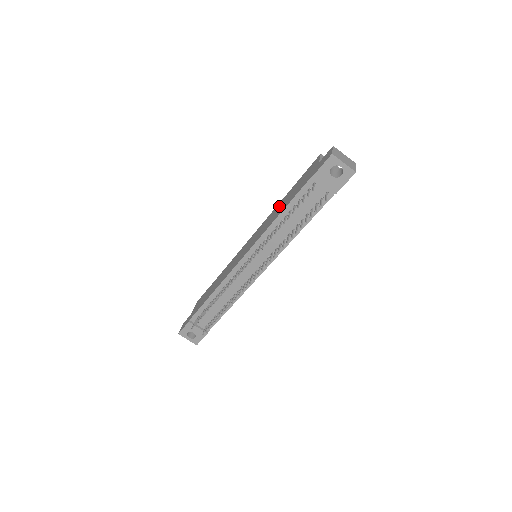
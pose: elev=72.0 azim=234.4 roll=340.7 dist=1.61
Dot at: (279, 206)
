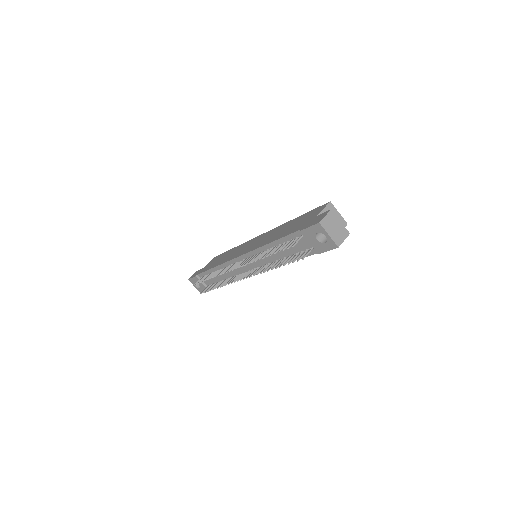
Dot at: (282, 228)
